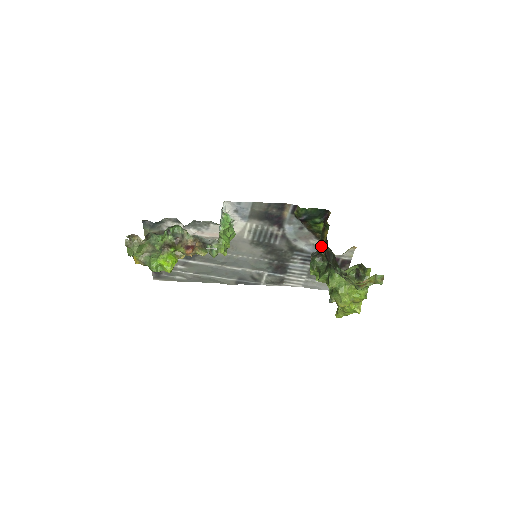
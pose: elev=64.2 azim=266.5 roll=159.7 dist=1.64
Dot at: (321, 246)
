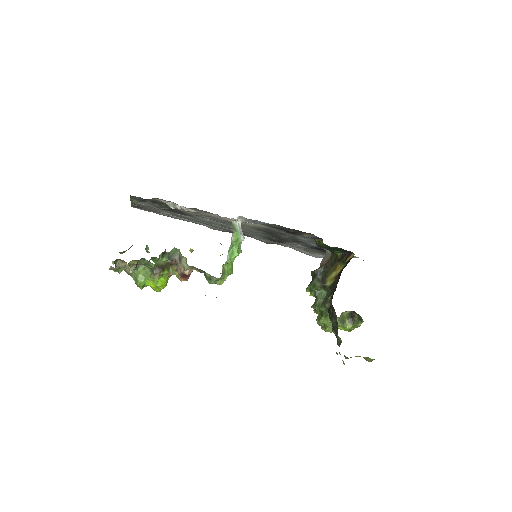
Dot at: (329, 300)
